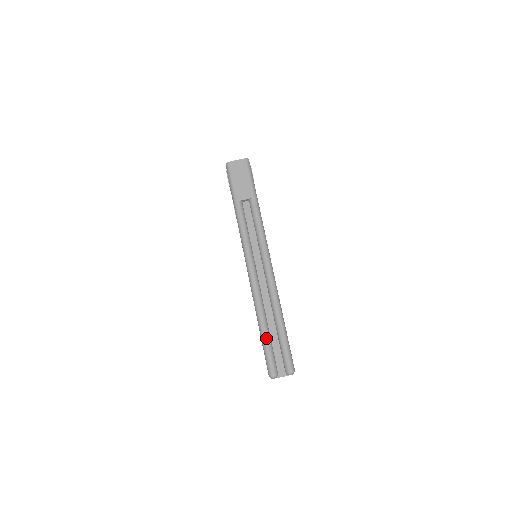
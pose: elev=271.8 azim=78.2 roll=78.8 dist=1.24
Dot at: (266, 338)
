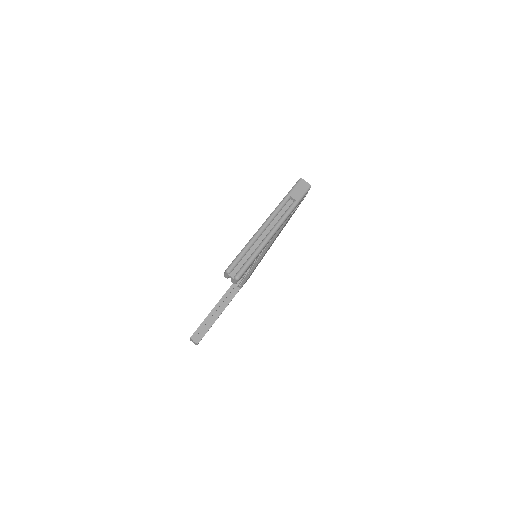
Dot at: (242, 254)
